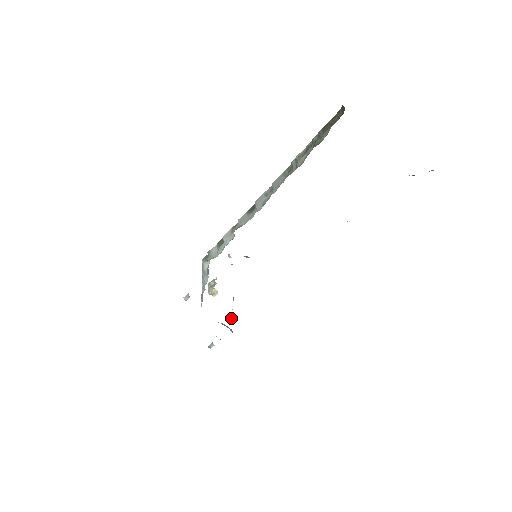
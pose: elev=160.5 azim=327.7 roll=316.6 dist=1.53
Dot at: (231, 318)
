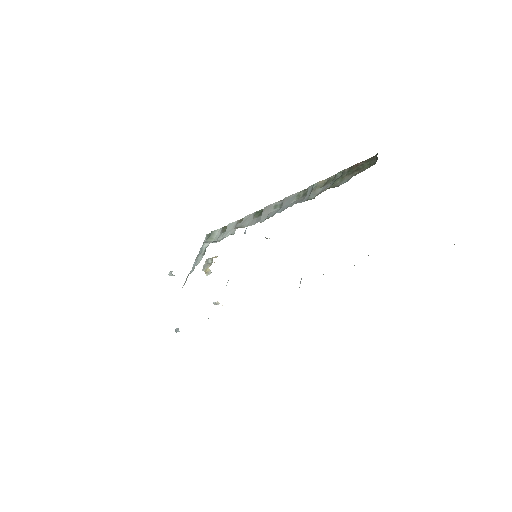
Dot at: (216, 302)
